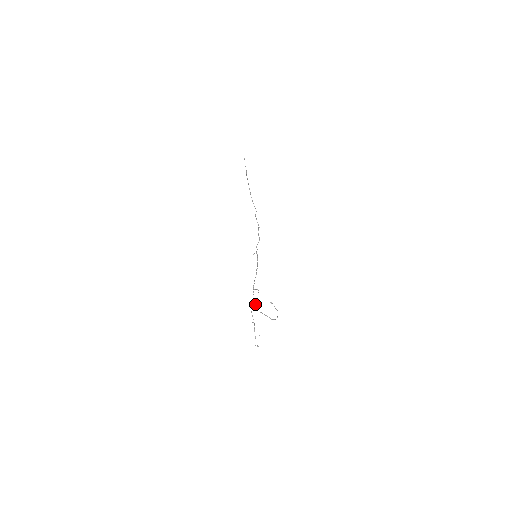
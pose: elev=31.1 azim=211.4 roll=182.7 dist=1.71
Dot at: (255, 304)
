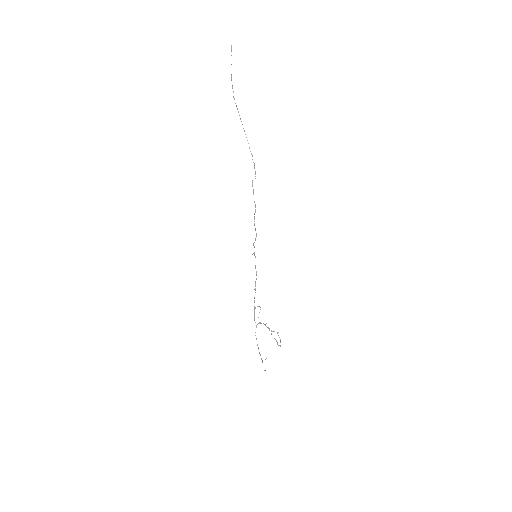
Dot at: (259, 322)
